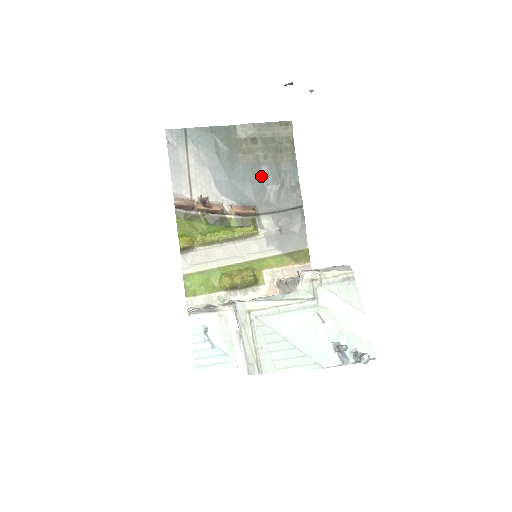
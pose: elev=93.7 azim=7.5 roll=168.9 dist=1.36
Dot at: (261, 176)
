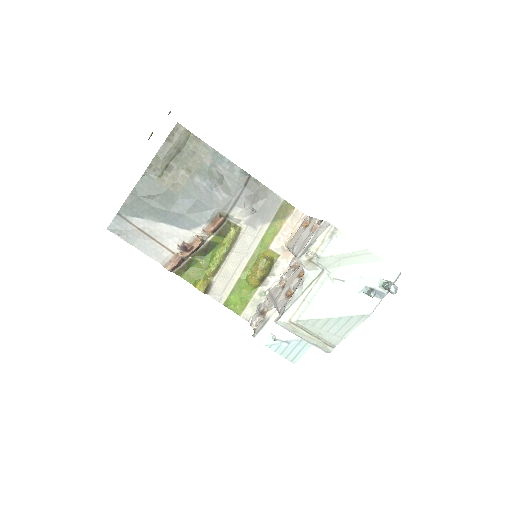
Dot at: (200, 187)
